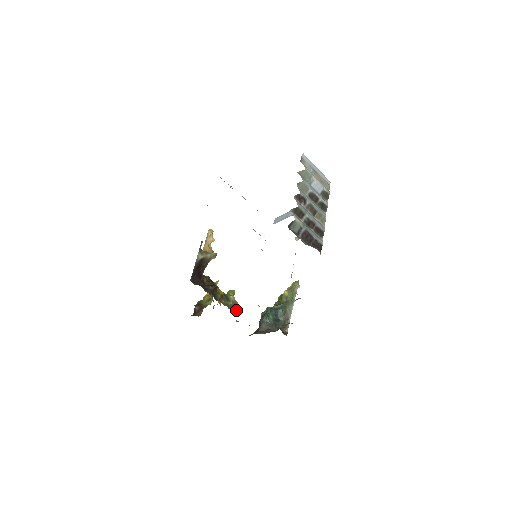
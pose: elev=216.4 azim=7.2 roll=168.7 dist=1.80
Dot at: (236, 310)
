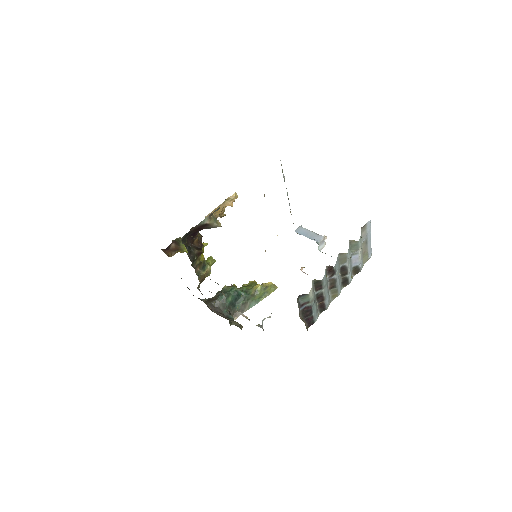
Dot at: occluded
